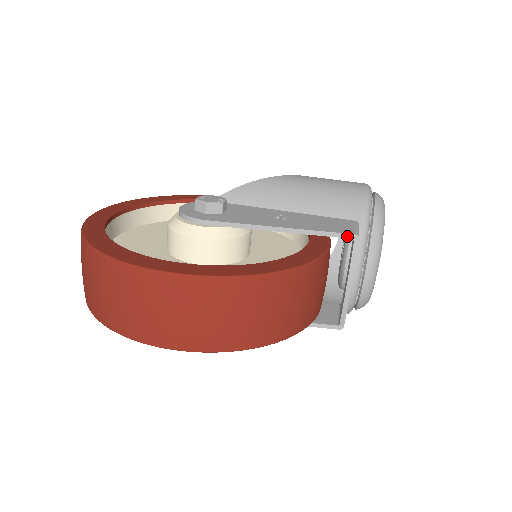
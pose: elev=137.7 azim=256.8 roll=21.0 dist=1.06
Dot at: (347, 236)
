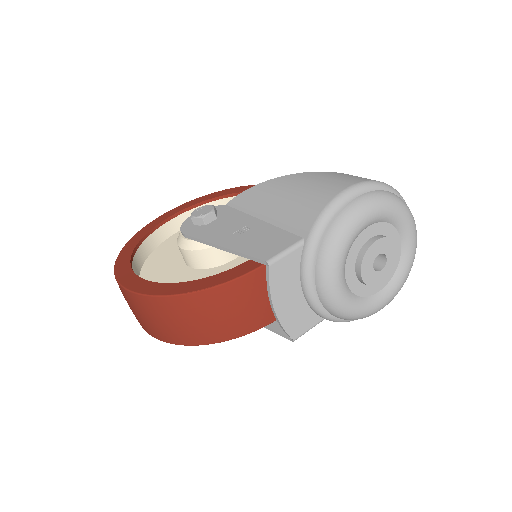
Dot at: (261, 261)
